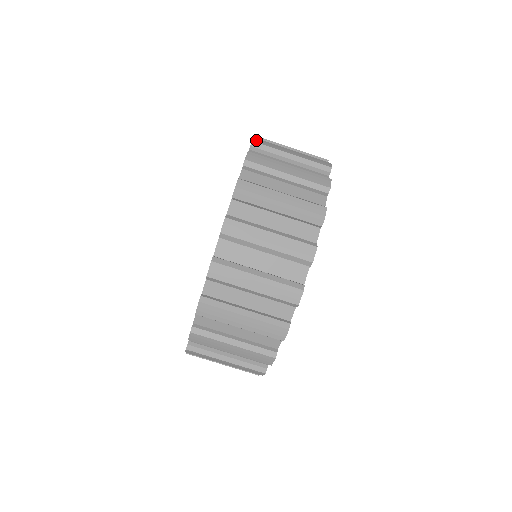
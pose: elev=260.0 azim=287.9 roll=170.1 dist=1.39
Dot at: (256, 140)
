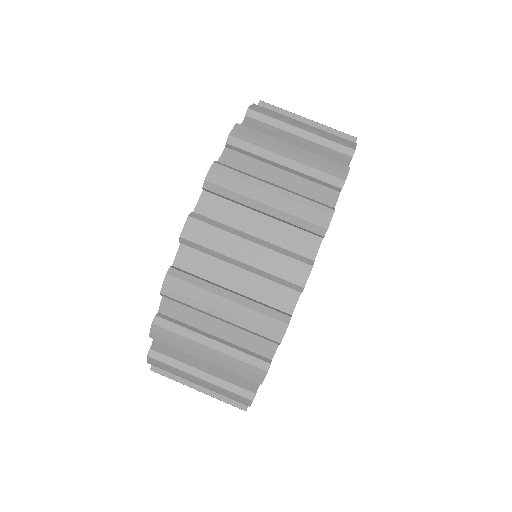
Dot at: occluded
